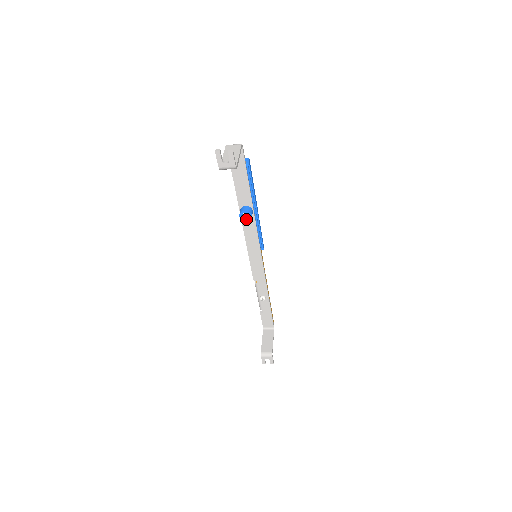
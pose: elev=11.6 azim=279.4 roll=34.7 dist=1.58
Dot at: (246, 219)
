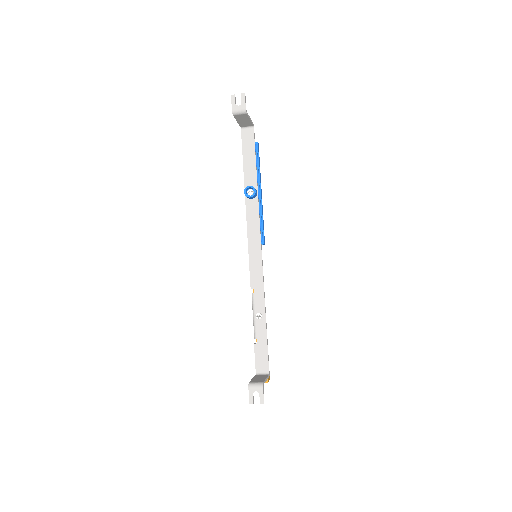
Dot at: (250, 195)
